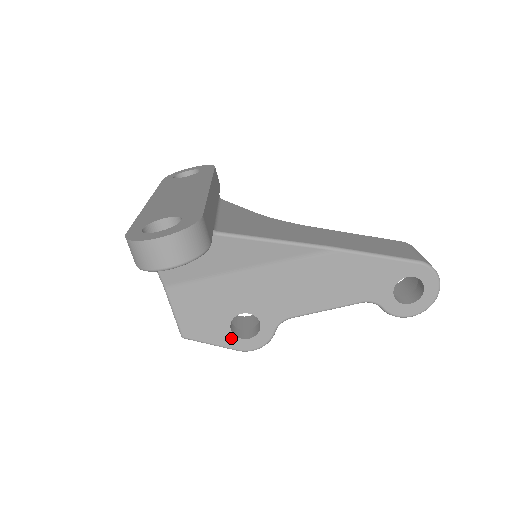
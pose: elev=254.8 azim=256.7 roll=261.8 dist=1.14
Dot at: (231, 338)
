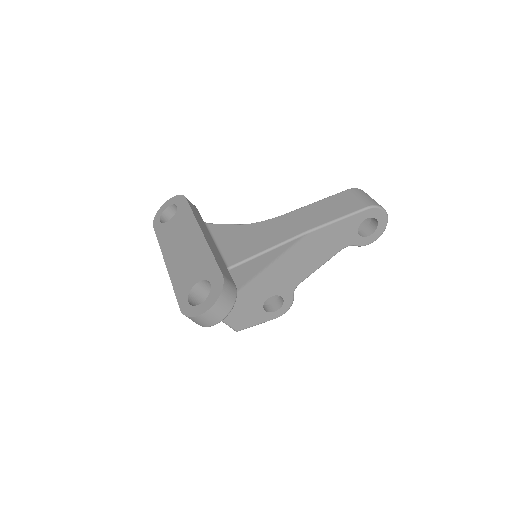
Dot at: (268, 315)
